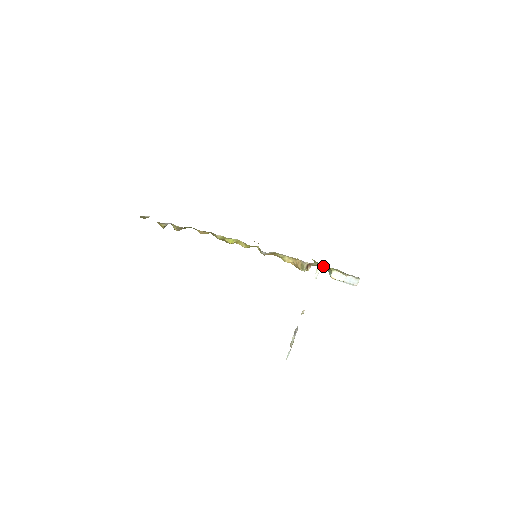
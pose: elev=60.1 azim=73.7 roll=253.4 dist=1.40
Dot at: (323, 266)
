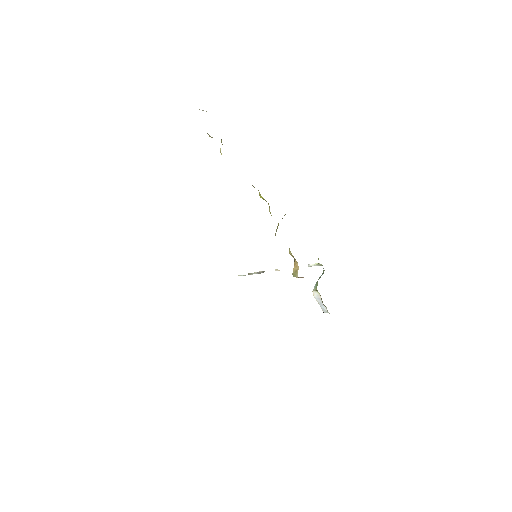
Dot at: occluded
